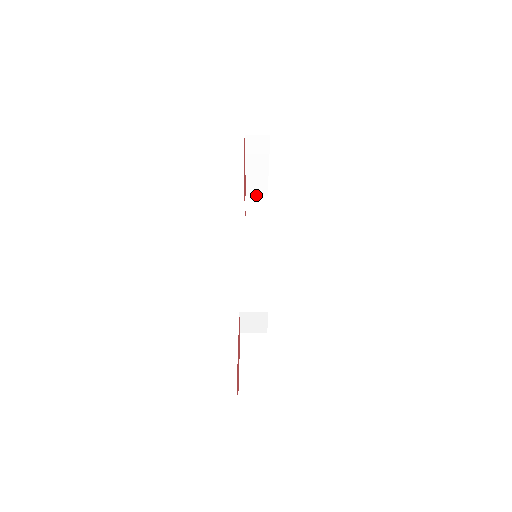
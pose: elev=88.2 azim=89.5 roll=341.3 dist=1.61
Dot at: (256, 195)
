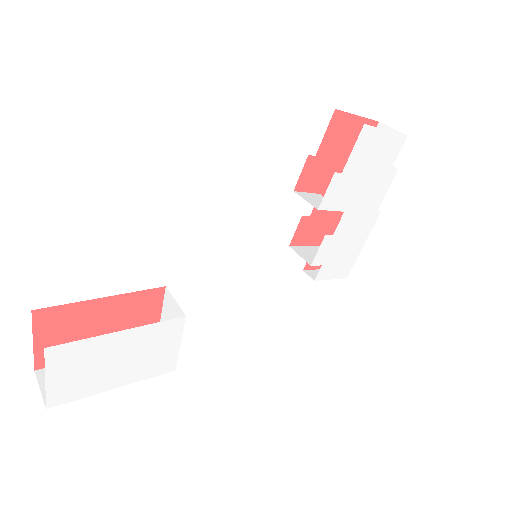
Dot at: occluded
